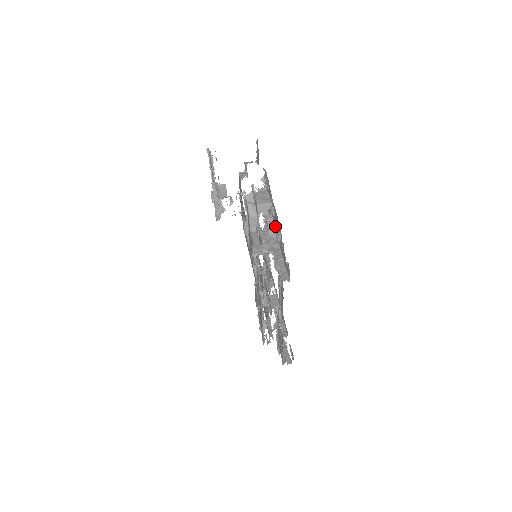
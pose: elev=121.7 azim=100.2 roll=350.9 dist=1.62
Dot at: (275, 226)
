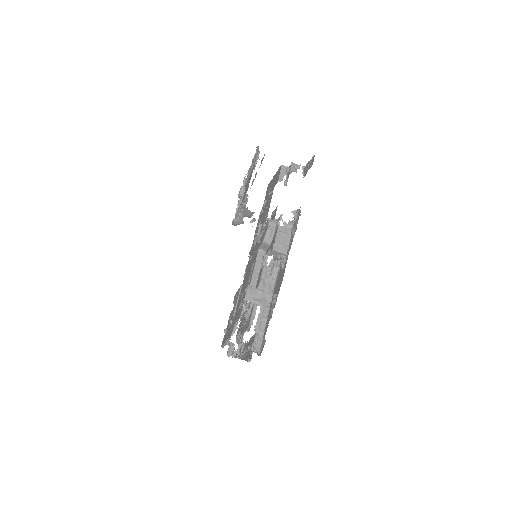
Dot at: (279, 274)
